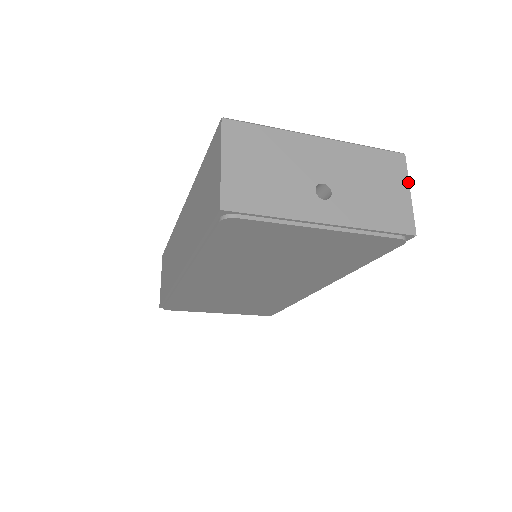
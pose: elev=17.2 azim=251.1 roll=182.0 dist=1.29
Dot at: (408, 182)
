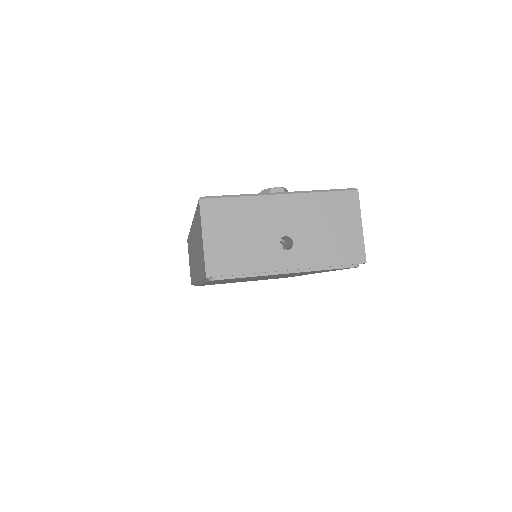
Dot at: (360, 216)
